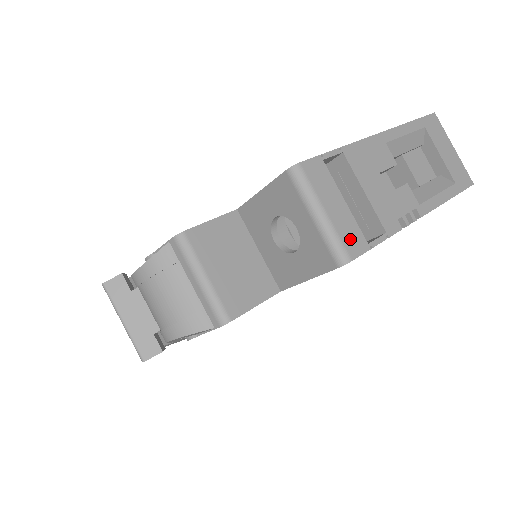
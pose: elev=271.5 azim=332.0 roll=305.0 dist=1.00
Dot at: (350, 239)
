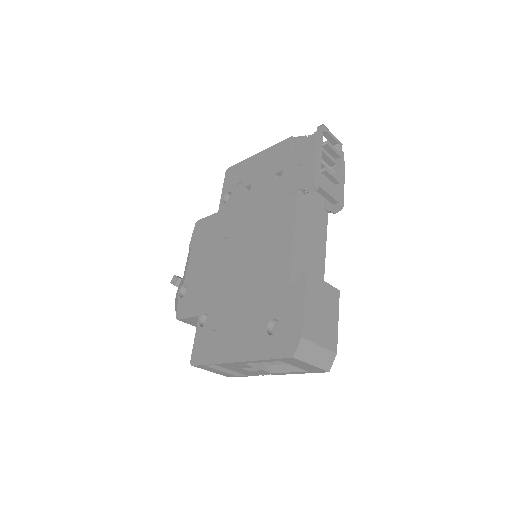
Dot at: (227, 375)
